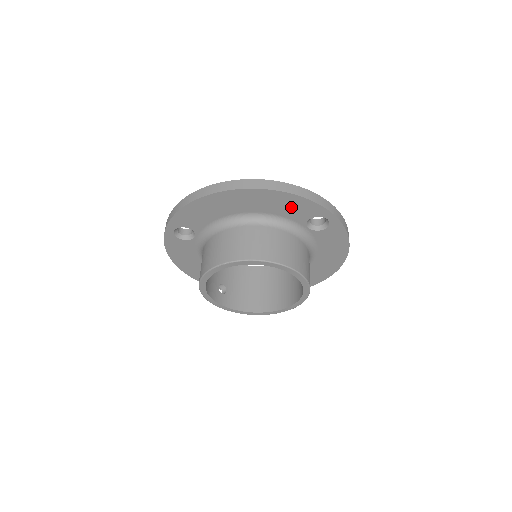
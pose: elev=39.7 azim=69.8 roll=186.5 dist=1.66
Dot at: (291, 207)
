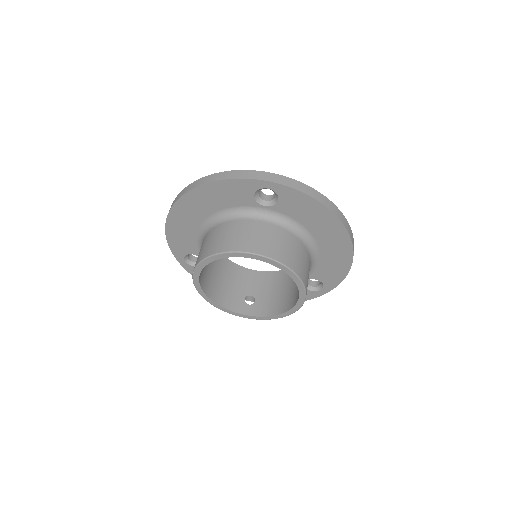
Dot at: (227, 194)
